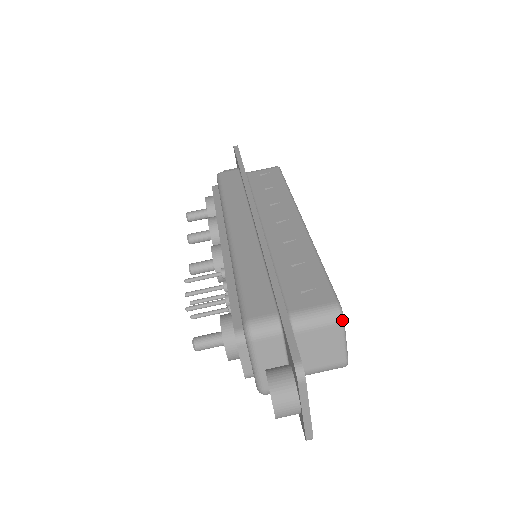
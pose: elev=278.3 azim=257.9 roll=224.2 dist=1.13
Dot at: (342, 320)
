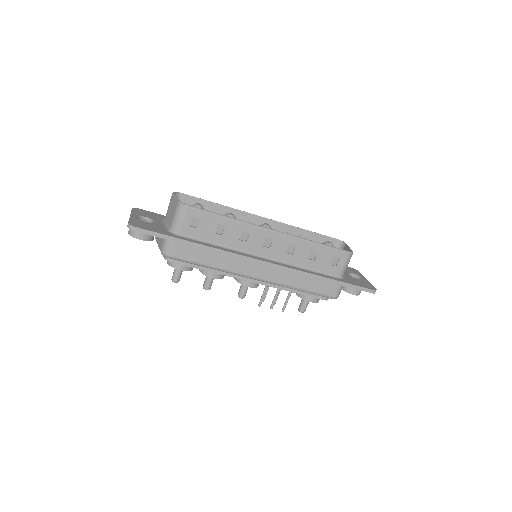
Dot at: occluded
